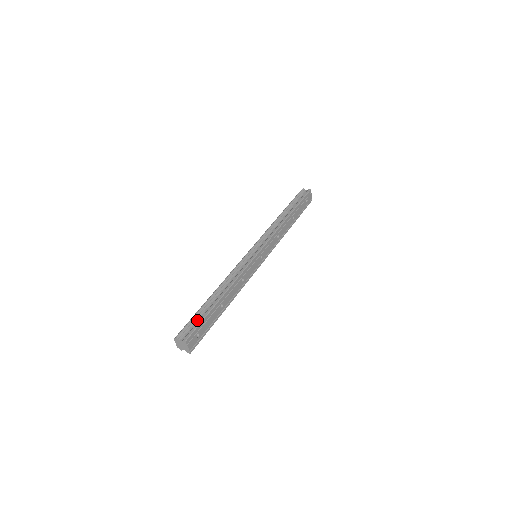
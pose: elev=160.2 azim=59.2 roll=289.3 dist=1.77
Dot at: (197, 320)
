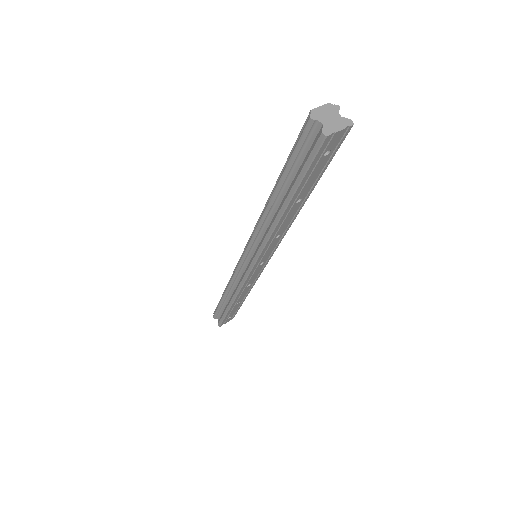
Dot at: (222, 310)
